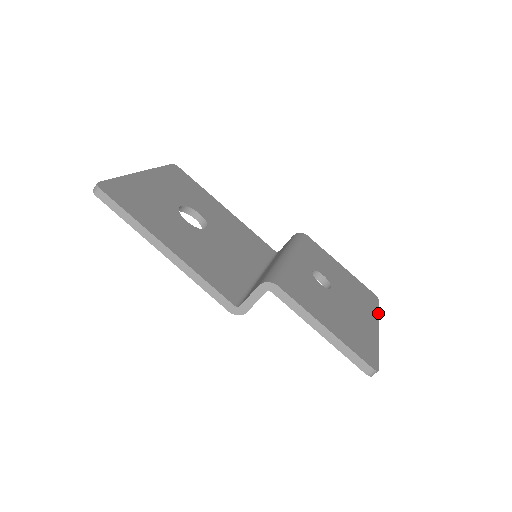
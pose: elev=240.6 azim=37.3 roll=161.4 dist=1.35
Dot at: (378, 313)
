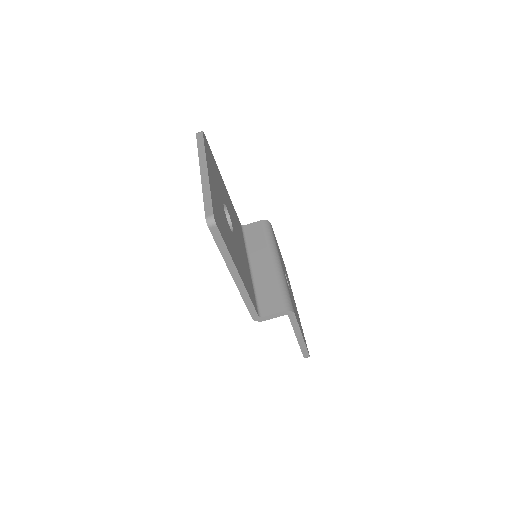
Dot at: (292, 292)
